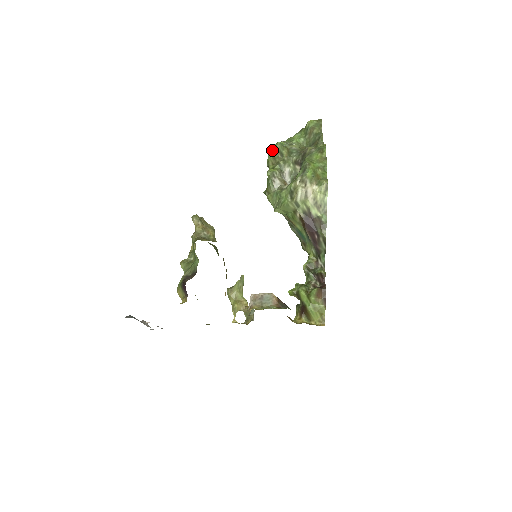
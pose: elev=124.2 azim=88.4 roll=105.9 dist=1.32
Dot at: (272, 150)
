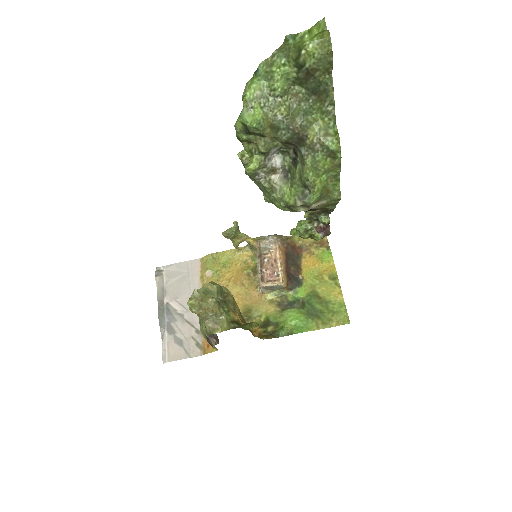
Dot at: (242, 127)
